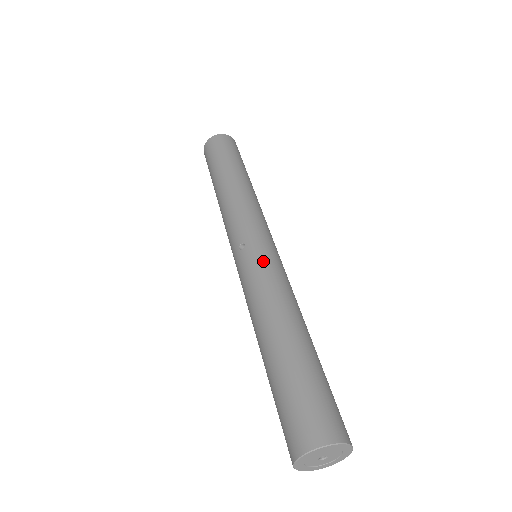
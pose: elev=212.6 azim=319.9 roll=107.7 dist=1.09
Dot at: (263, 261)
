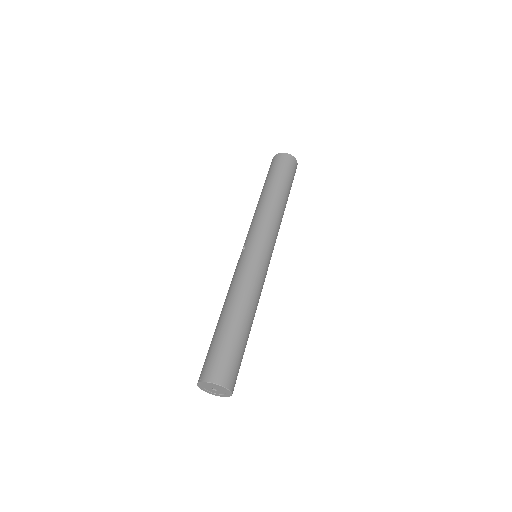
Dot at: (247, 263)
